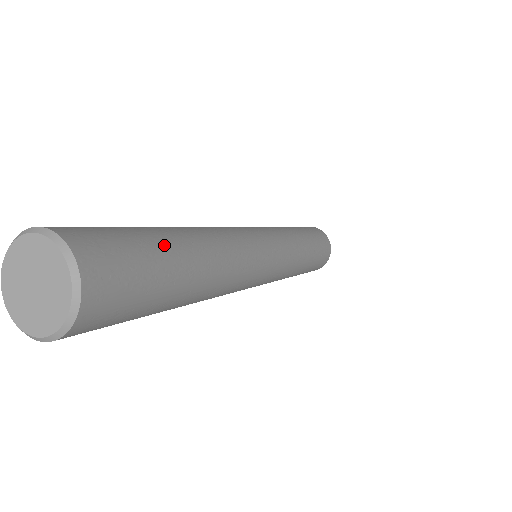
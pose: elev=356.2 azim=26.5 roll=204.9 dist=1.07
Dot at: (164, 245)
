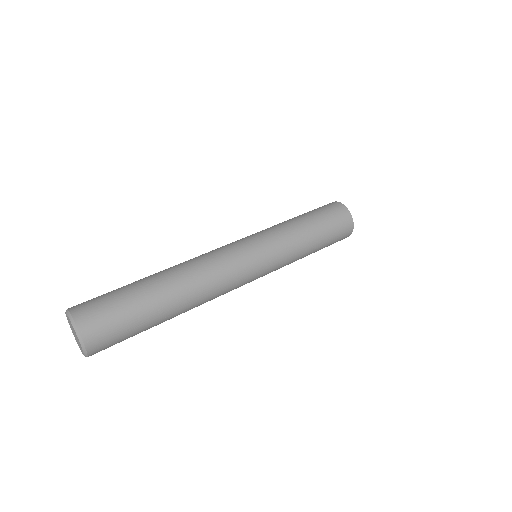
Dot at: (139, 301)
